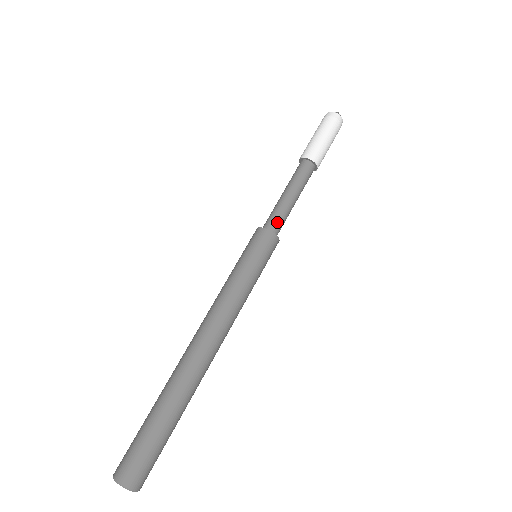
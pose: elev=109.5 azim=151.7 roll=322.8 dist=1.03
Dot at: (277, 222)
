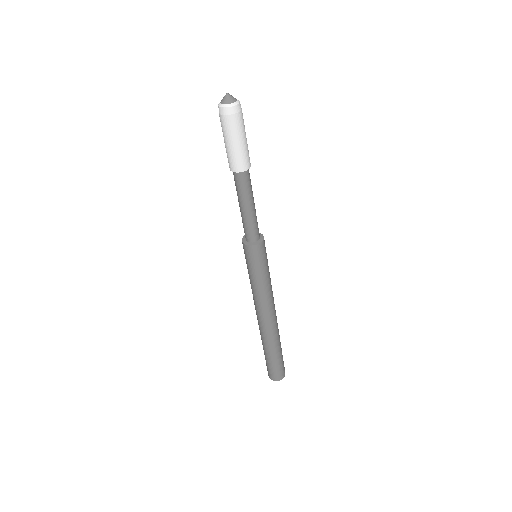
Dot at: (257, 231)
